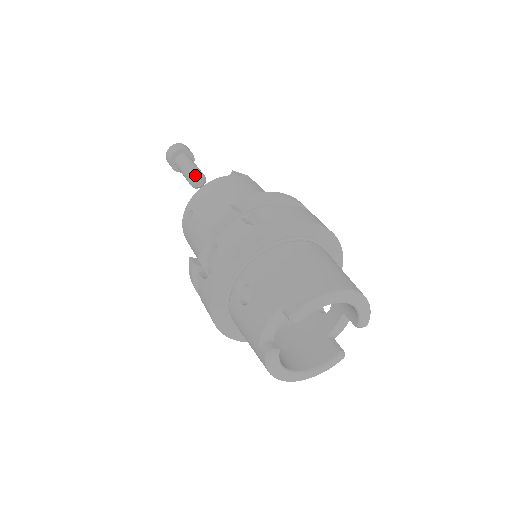
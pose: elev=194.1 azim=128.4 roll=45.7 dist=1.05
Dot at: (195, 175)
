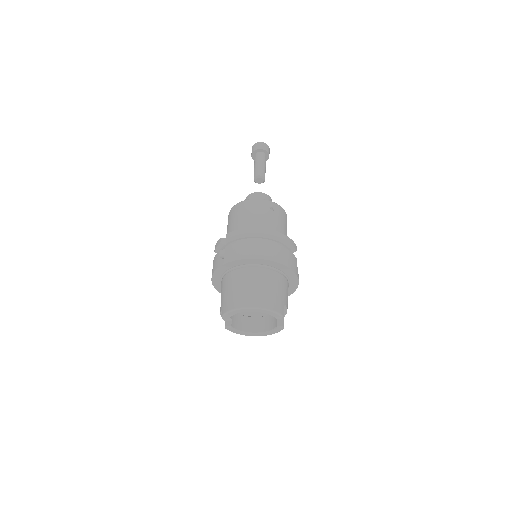
Dot at: (255, 177)
